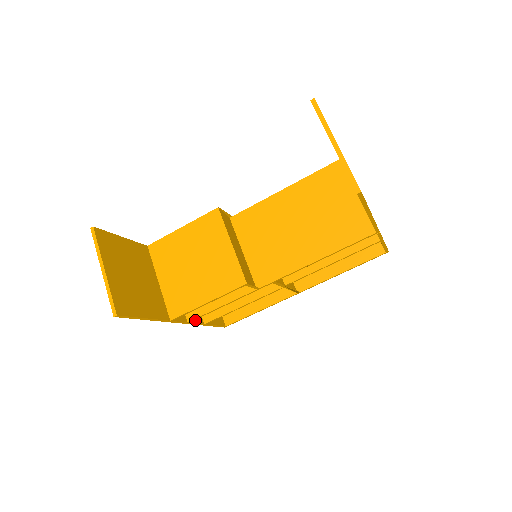
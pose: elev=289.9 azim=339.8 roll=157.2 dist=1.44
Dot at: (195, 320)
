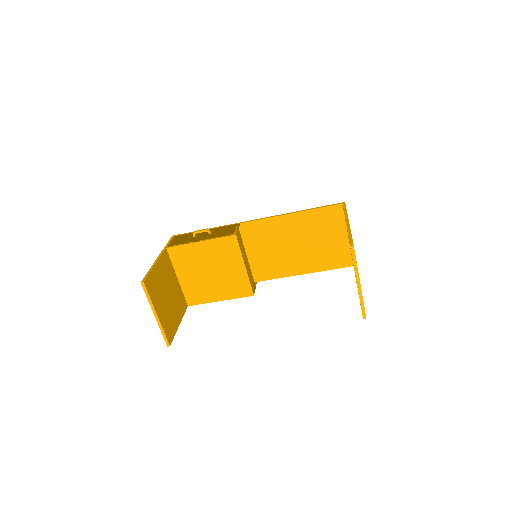
Dot at: occluded
